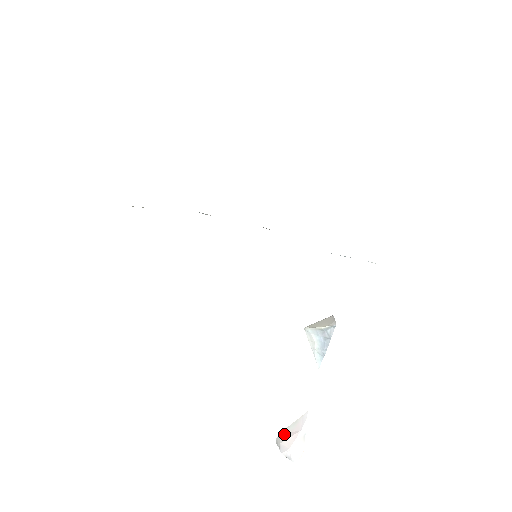
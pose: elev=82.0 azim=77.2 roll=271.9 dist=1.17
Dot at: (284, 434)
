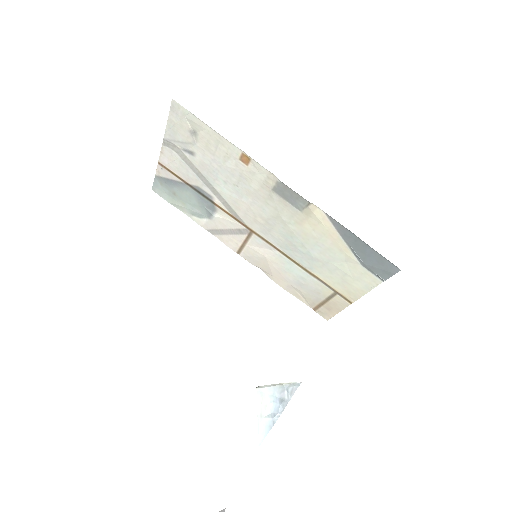
Dot at: out of frame
